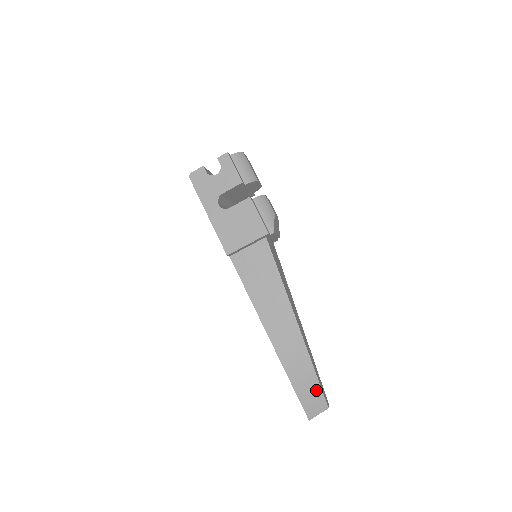
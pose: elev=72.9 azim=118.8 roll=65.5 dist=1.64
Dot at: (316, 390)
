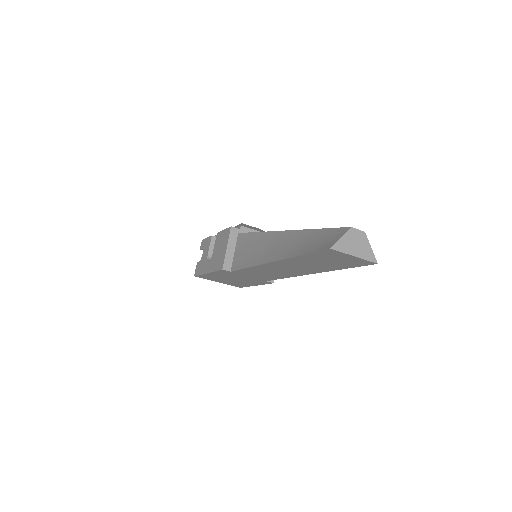
Dot at: (328, 234)
